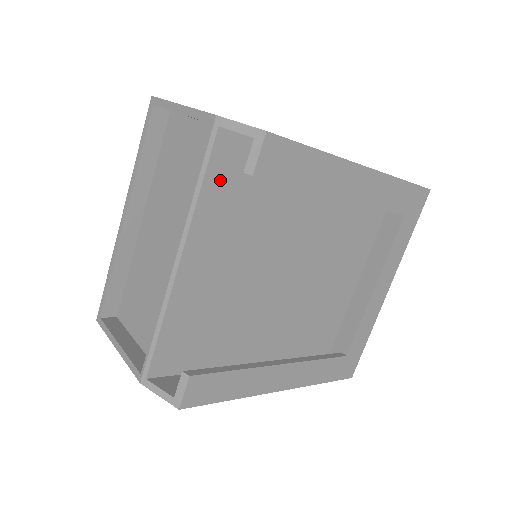
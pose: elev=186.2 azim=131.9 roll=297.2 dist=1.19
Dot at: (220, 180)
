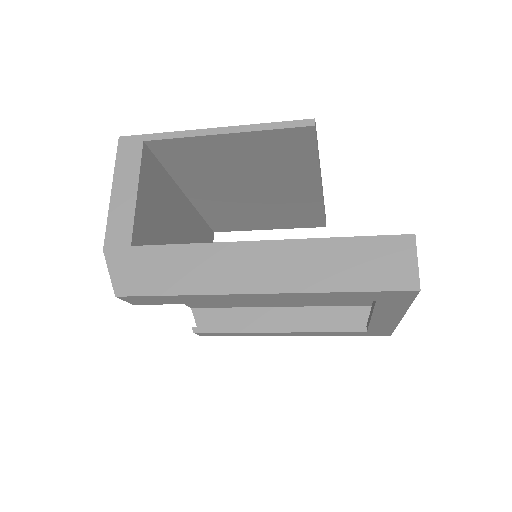
Dot at: occluded
